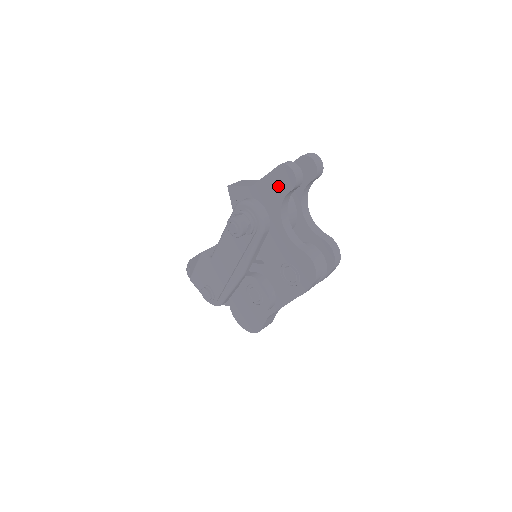
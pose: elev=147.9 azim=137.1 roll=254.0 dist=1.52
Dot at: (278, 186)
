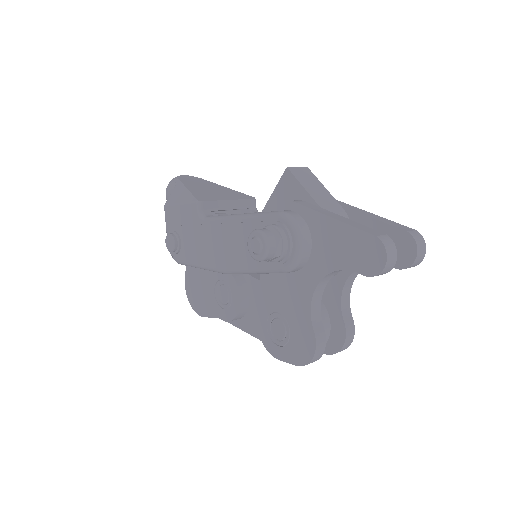
Dot at: (350, 251)
